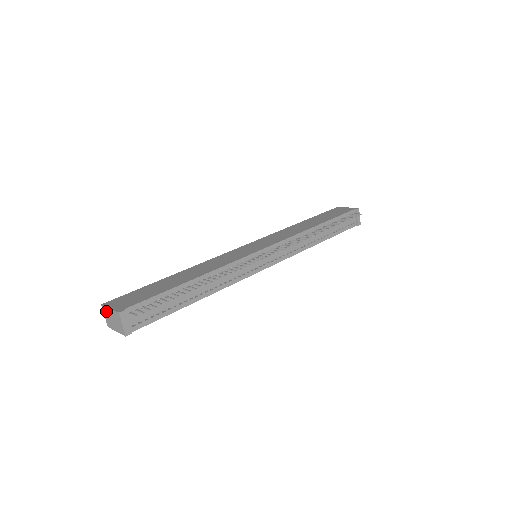
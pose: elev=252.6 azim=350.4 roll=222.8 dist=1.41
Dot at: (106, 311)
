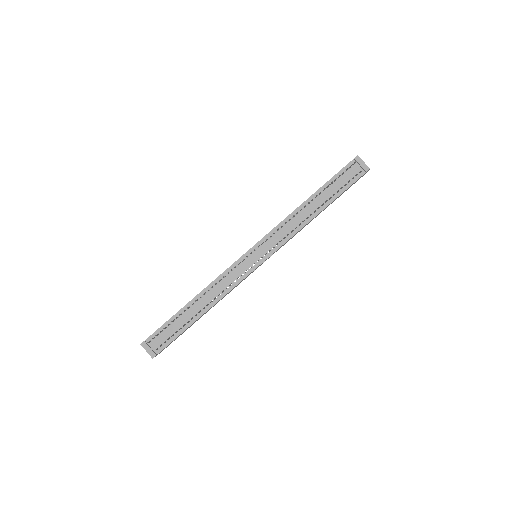
Dot at: occluded
